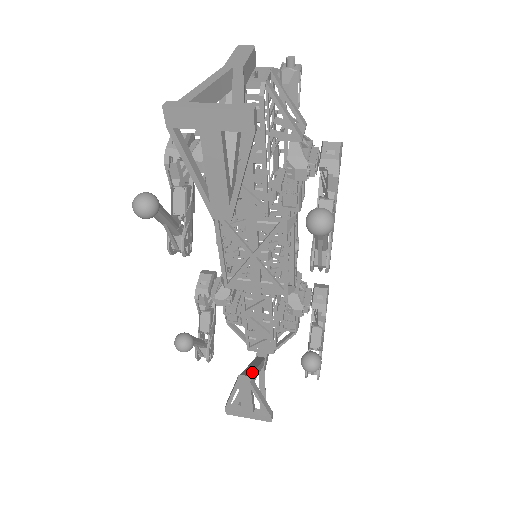
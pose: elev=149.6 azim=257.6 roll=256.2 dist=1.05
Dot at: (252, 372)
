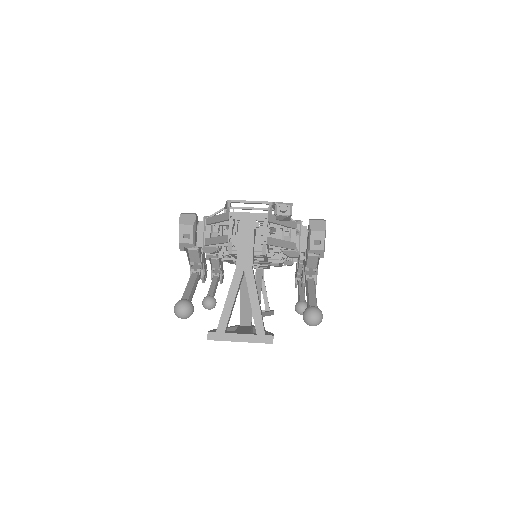
Dot at: occluded
